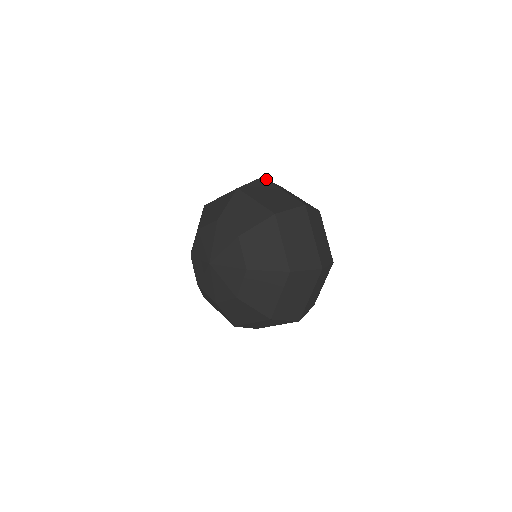
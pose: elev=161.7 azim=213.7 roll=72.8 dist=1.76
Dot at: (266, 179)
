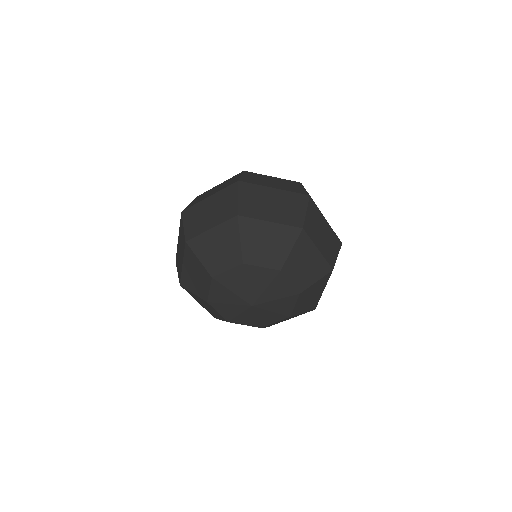
Dot at: (240, 179)
